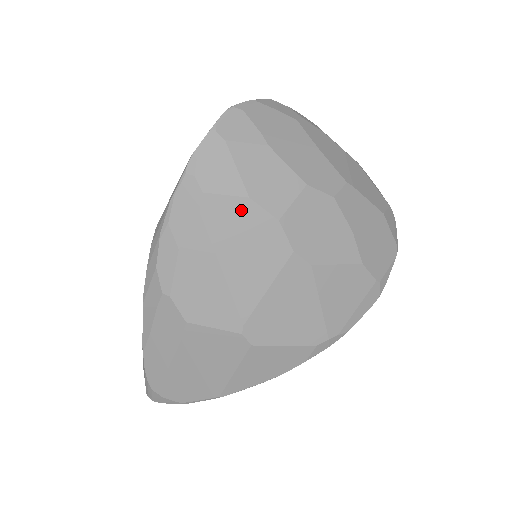
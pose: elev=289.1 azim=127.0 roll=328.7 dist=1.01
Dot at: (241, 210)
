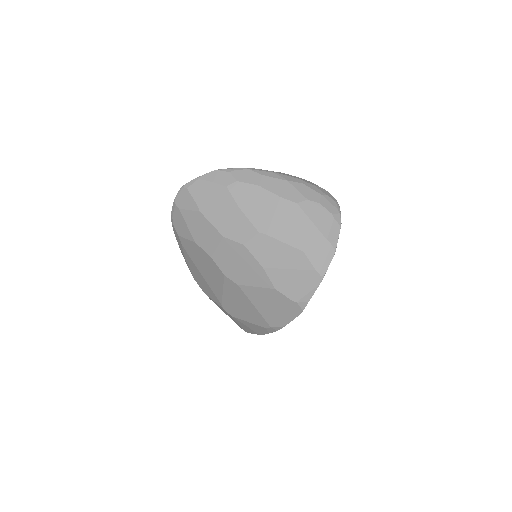
Dot at: (195, 248)
